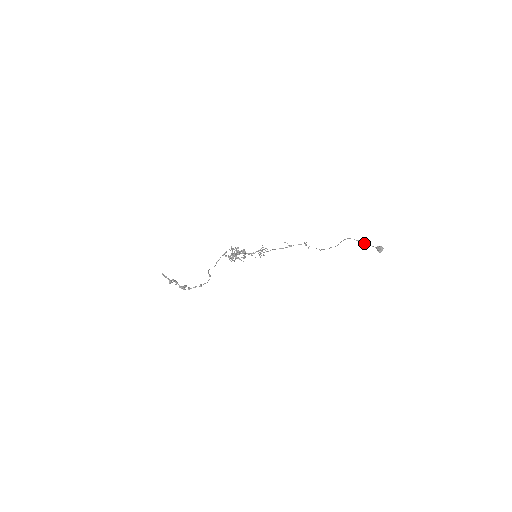
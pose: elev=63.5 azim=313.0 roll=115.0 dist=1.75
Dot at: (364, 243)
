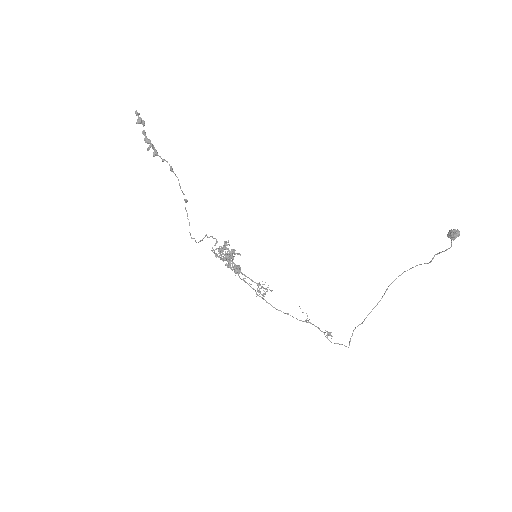
Dot at: (426, 263)
